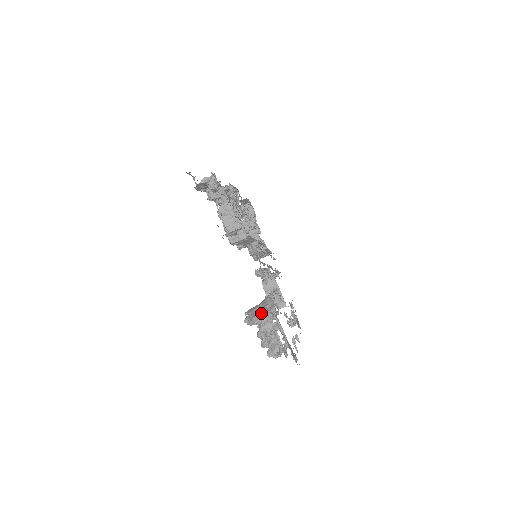
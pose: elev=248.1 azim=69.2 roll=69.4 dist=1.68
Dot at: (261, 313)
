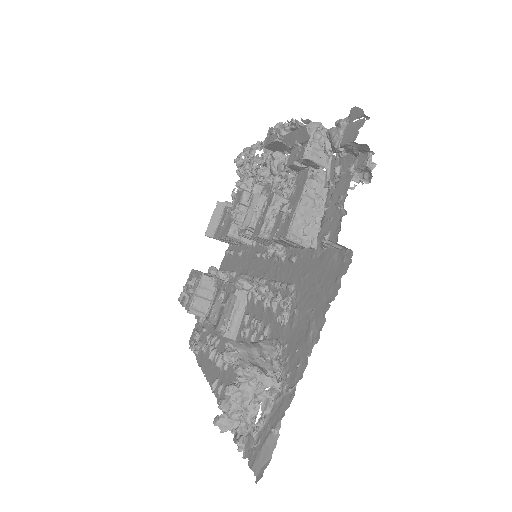
Dot at: (260, 365)
